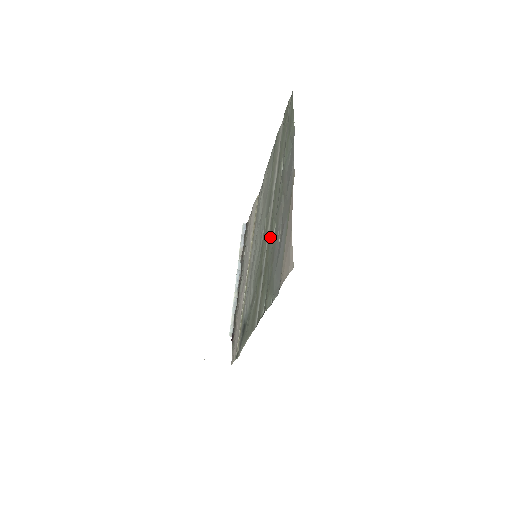
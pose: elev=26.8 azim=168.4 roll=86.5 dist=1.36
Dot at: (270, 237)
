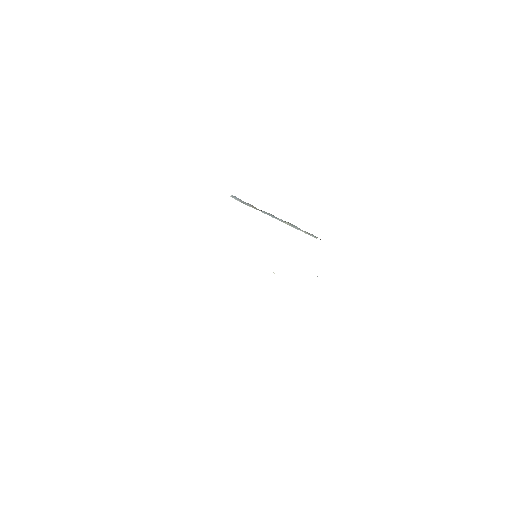
Dot at: occluded
